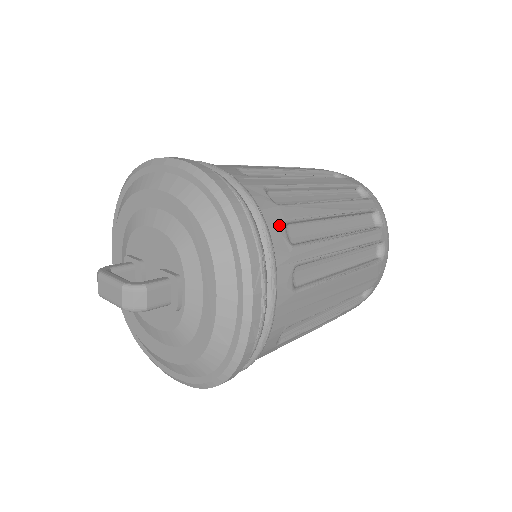
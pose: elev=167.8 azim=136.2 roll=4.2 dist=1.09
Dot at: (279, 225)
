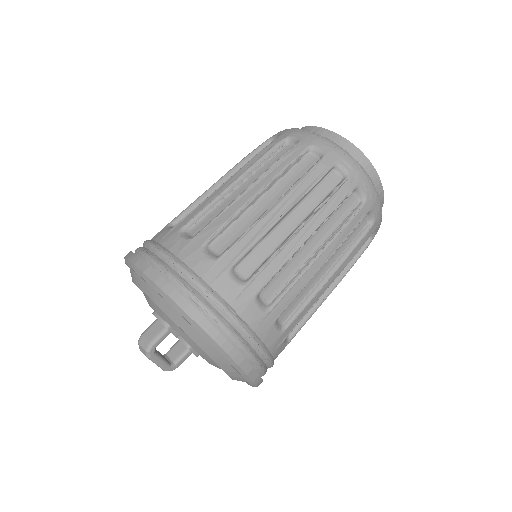
Dot at: occluded
